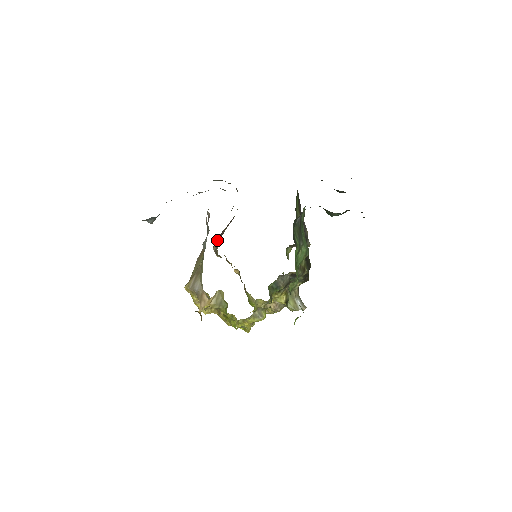
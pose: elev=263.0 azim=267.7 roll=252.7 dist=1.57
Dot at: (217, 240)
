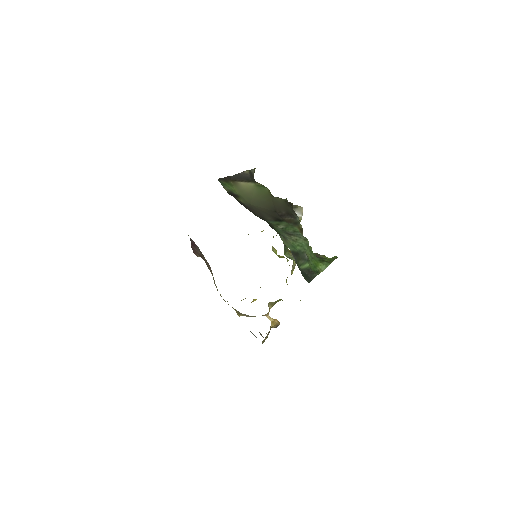
Dot at: (195, 253)
